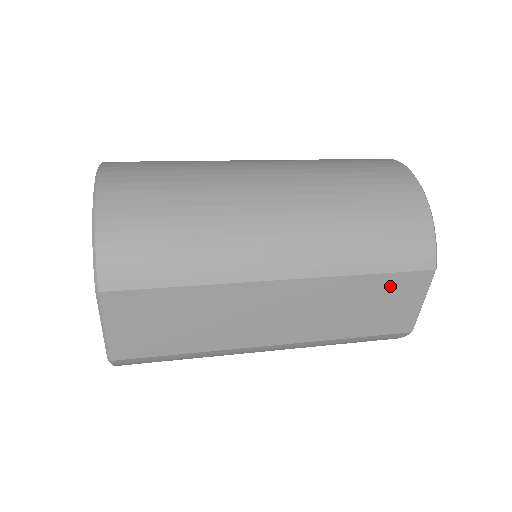
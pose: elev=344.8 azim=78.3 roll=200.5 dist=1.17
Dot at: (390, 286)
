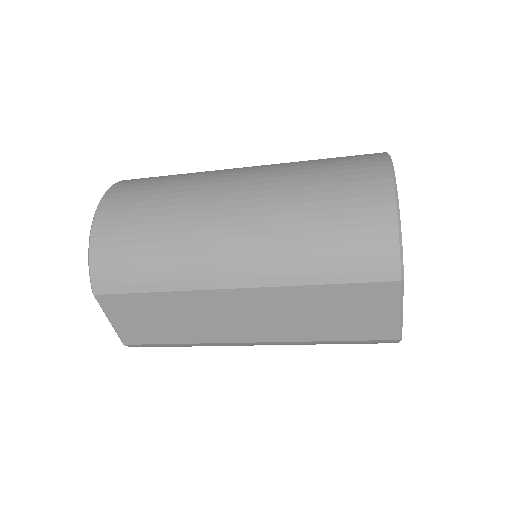
Dot at: (353, 296)
